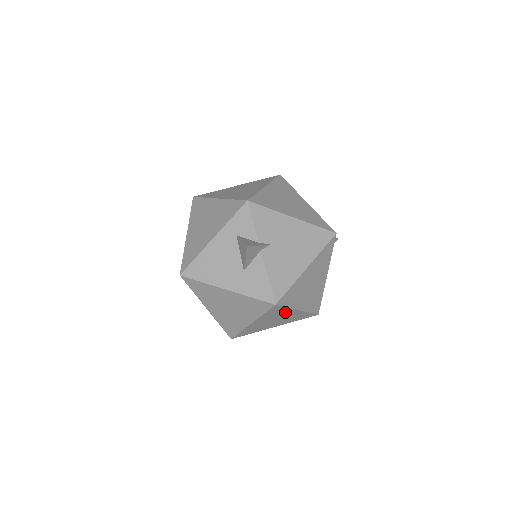
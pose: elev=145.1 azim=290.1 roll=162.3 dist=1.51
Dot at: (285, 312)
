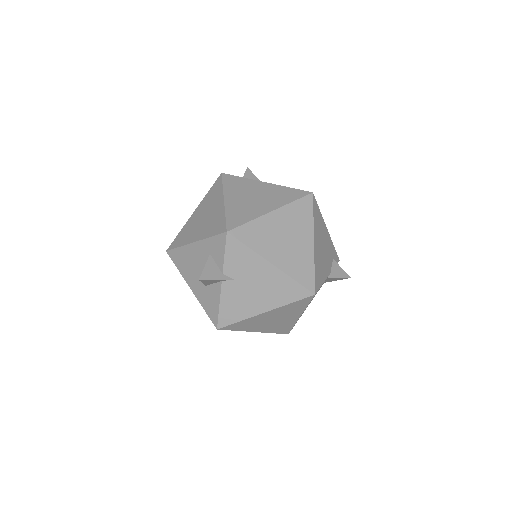
Dot at: occluded
